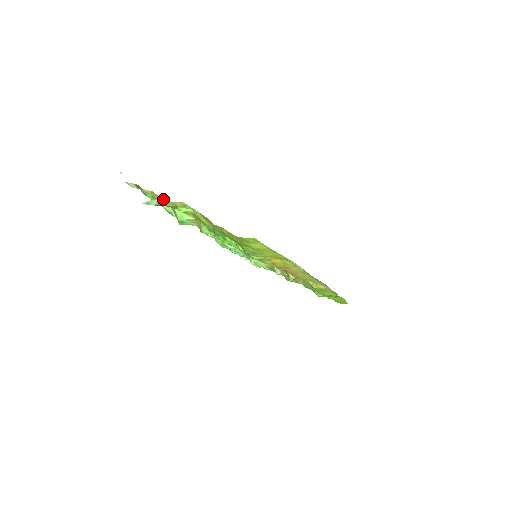
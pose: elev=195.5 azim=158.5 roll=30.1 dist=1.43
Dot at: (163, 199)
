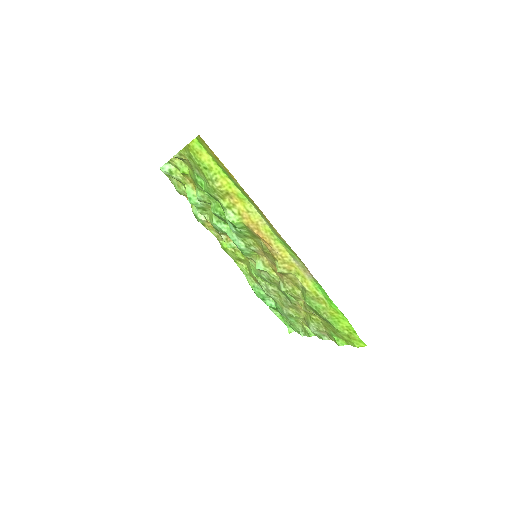
Dot at: (170, 160)
